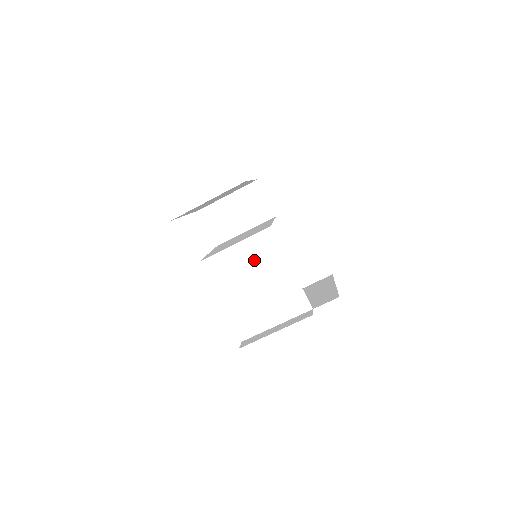
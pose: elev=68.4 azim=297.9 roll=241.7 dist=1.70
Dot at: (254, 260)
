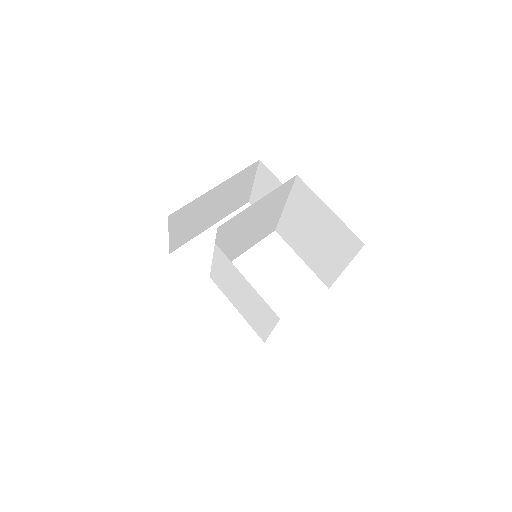
Dot at: (227, 274)
